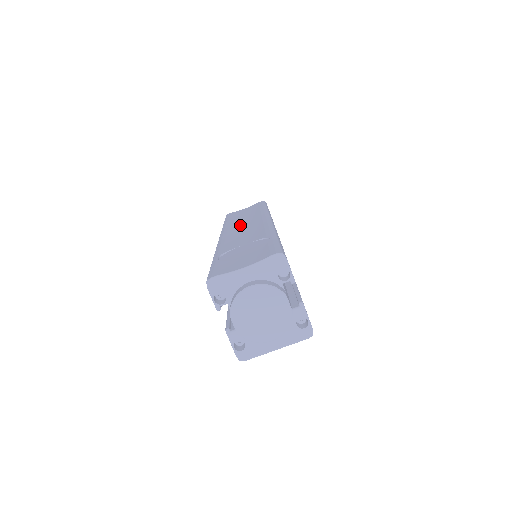
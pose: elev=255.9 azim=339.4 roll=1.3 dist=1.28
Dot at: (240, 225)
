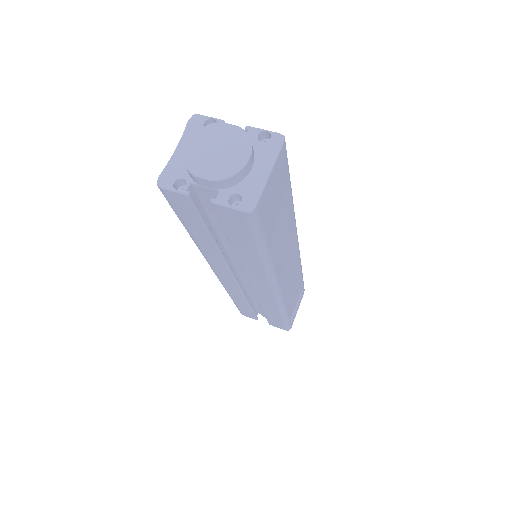
Dot at: occluded
